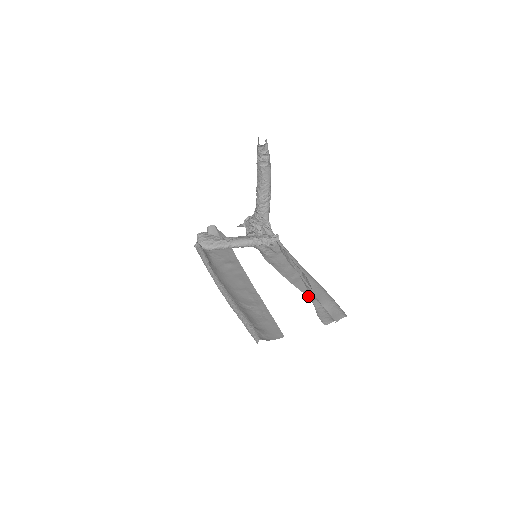
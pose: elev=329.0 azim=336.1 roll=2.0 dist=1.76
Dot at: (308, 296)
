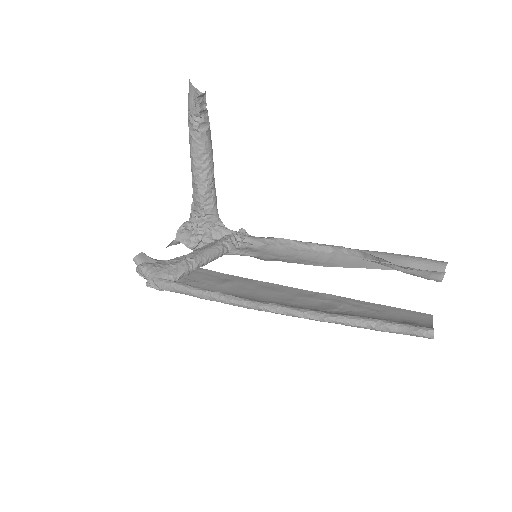
Dot at: (371, 268)
